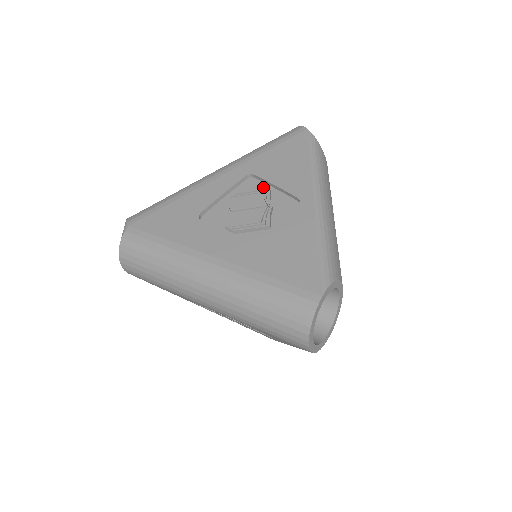
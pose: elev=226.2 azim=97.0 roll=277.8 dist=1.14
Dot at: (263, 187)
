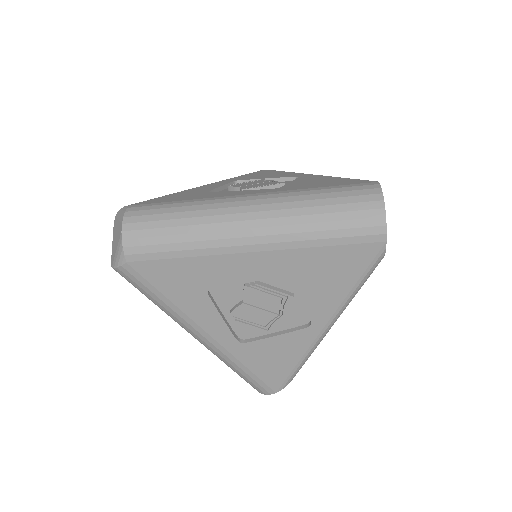
Dot at: (289, 286)
